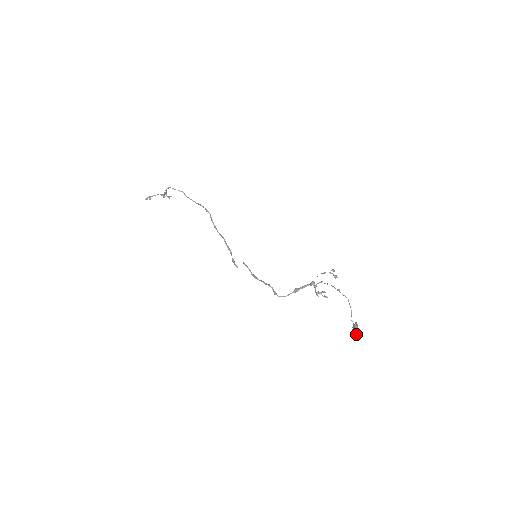
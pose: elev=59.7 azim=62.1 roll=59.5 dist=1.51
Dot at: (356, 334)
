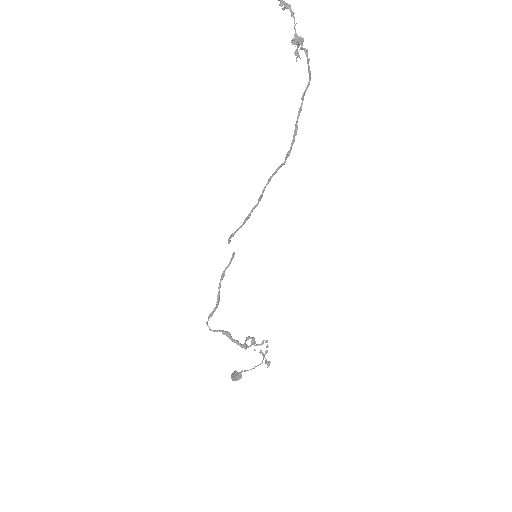
Dot at: (232, 378)
